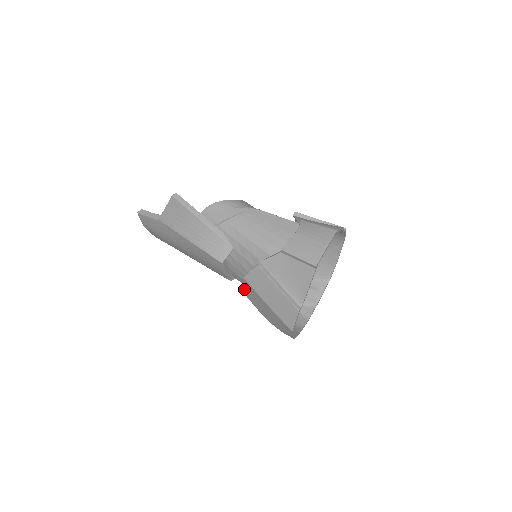
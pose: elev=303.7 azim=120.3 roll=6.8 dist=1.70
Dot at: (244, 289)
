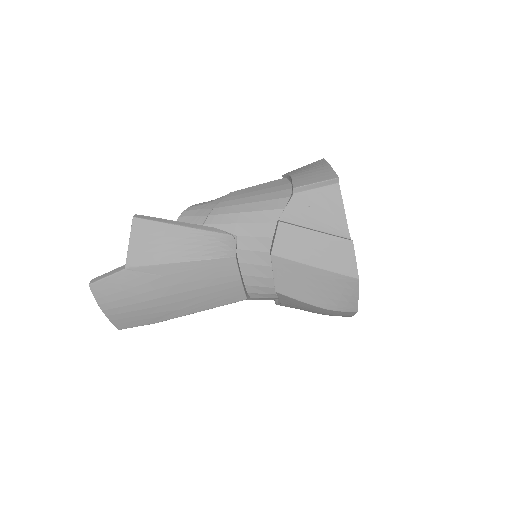
Dot at: (274, 280)
